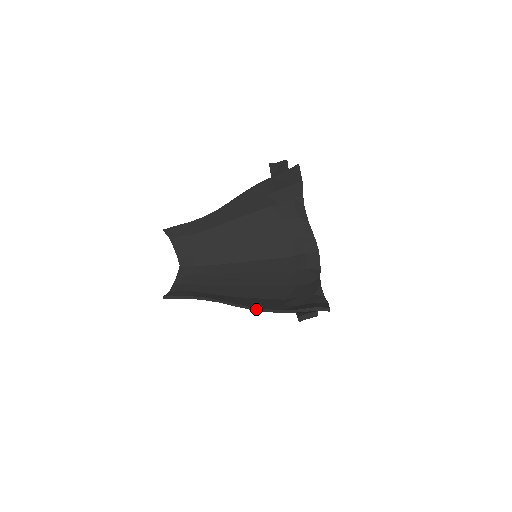
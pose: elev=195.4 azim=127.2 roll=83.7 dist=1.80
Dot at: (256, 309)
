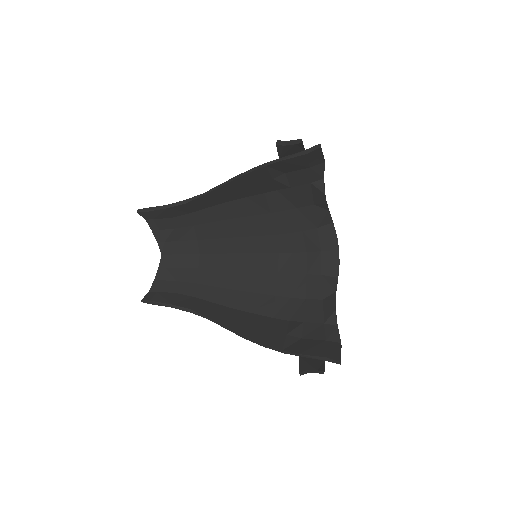
Dot at: (251, 340)
